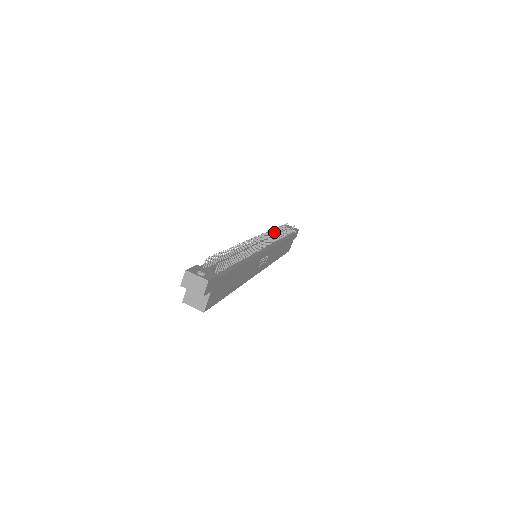
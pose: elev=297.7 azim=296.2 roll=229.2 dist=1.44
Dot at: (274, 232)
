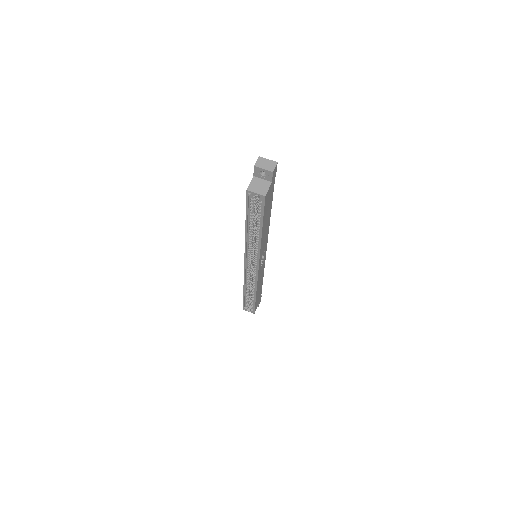
Dot at: occluded
